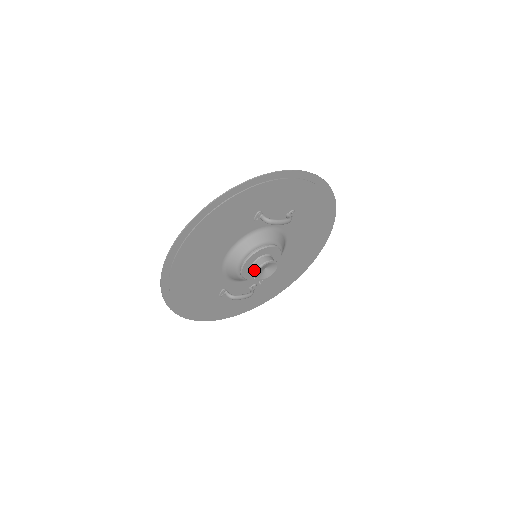
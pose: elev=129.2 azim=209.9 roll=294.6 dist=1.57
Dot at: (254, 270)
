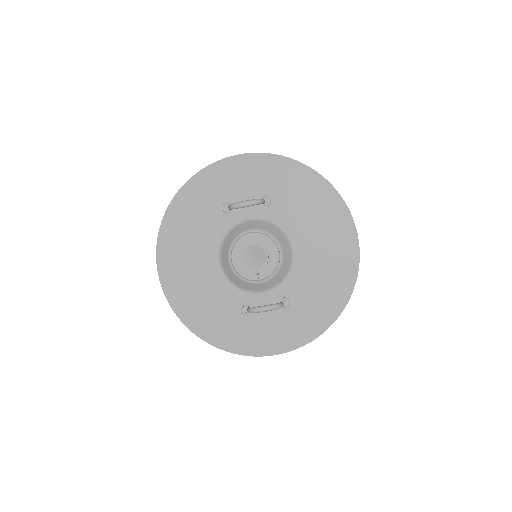
Dot at: (243, 261)
